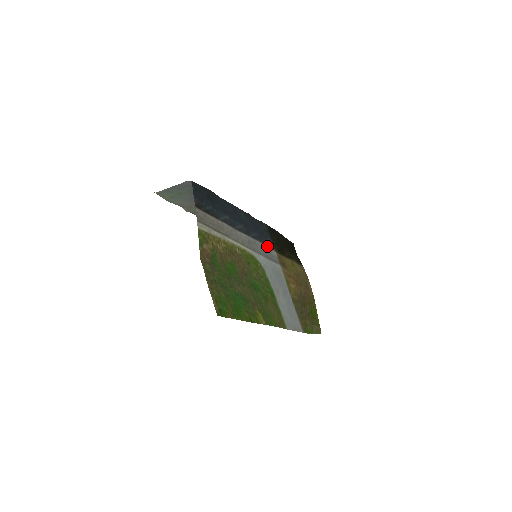
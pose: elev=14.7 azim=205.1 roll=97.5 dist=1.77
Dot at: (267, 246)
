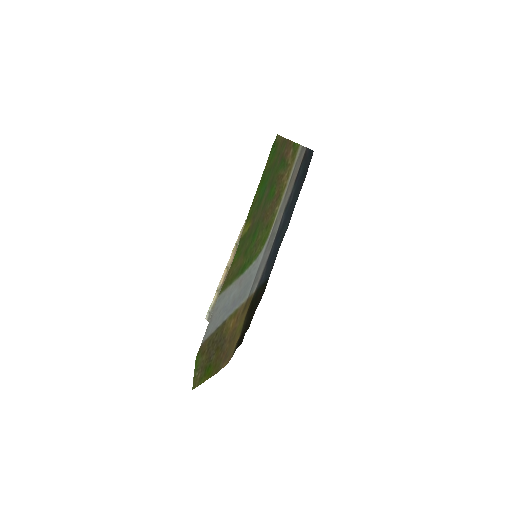
Dot at: (263, 272)
